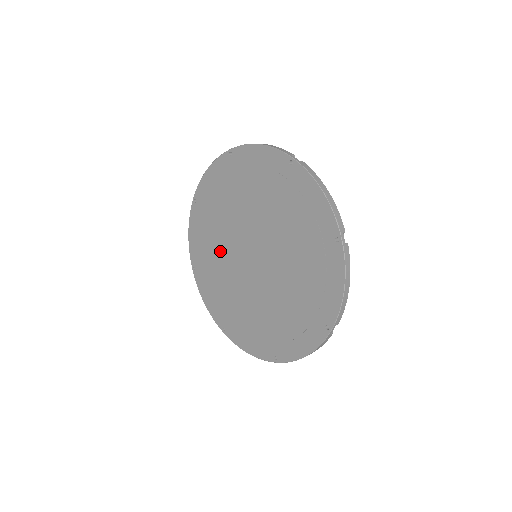
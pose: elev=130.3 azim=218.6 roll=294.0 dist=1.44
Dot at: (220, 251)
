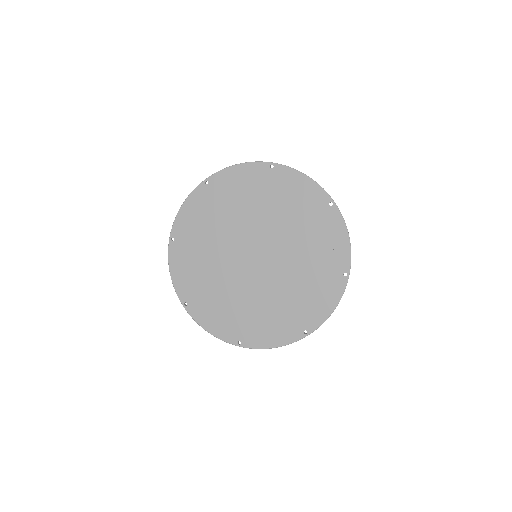
Dot at: (216, 270)
